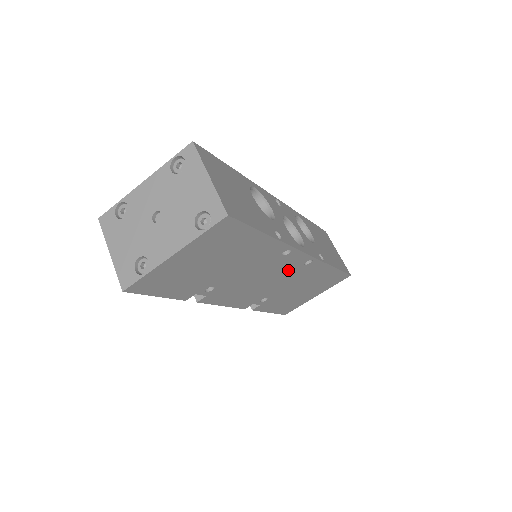
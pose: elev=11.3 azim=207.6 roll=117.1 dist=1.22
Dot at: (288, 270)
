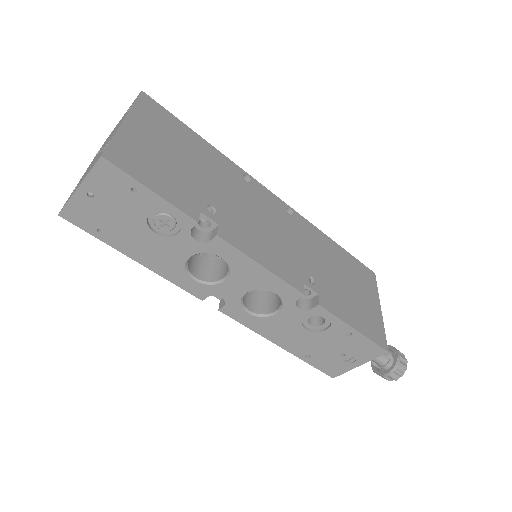
Dot at: (280, 218)
